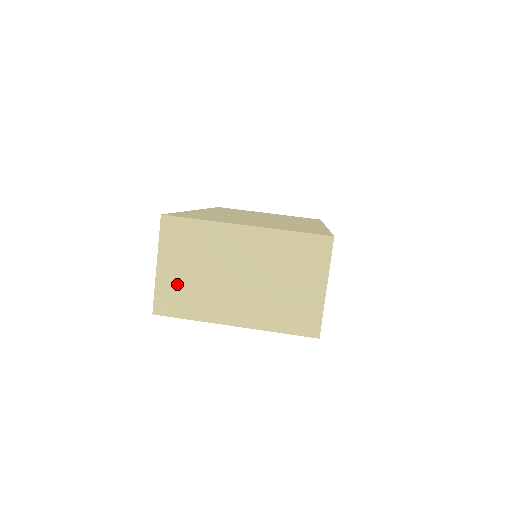
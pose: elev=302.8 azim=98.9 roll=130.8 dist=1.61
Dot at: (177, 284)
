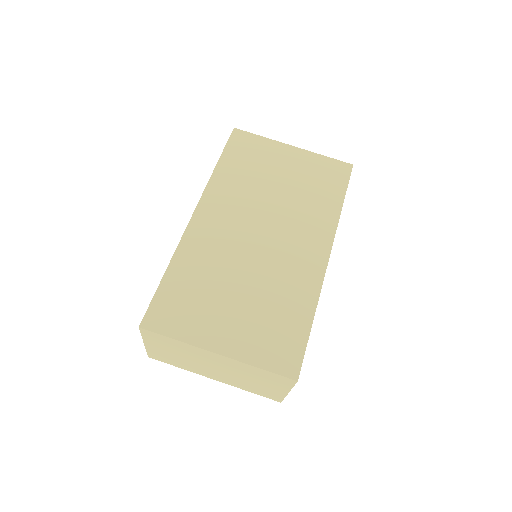
Dot at: (164, 354)
